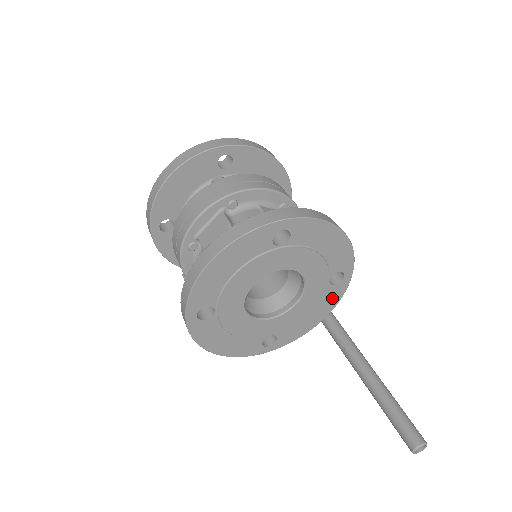
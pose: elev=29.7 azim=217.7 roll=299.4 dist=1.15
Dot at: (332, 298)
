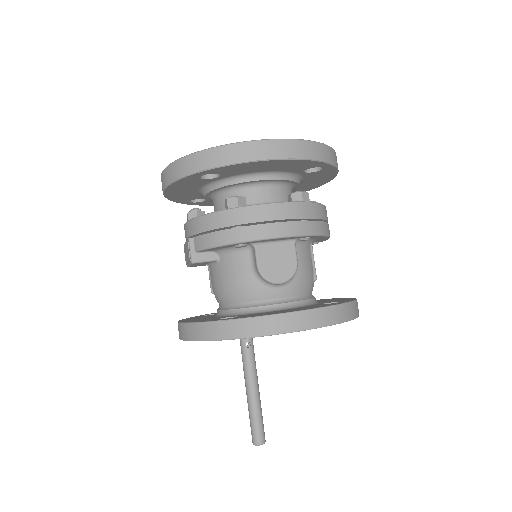
Dot at: occluded
